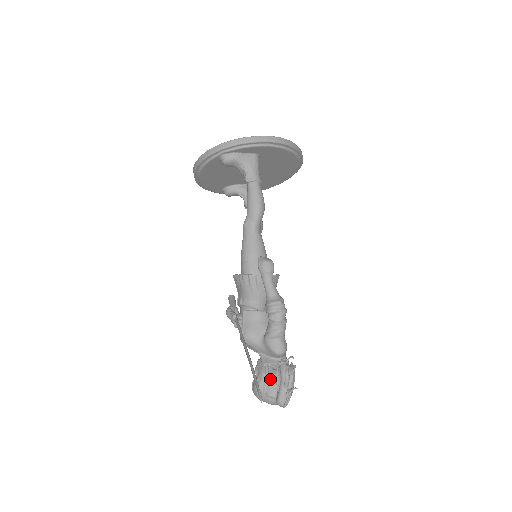
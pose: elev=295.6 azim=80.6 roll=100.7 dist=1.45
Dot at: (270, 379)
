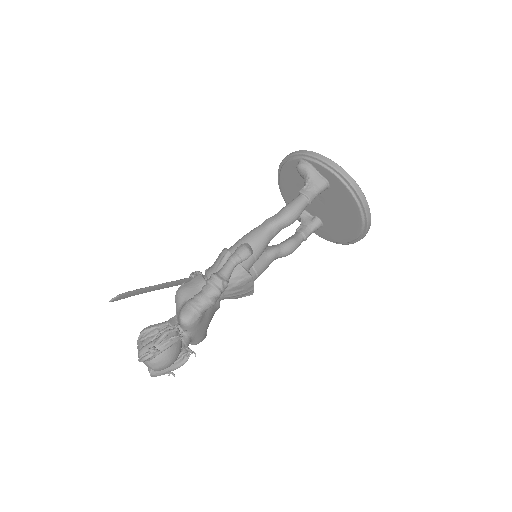
Dot at: occluded
